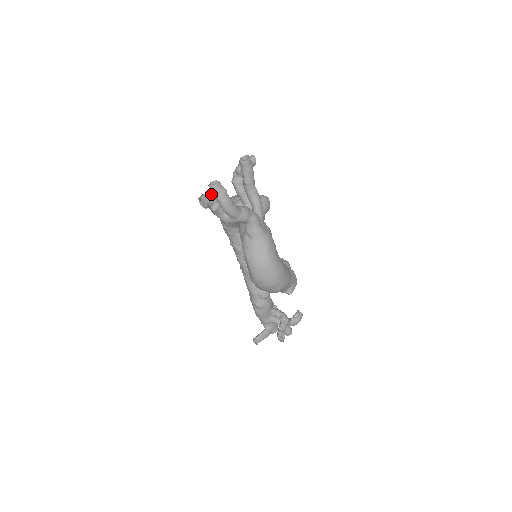
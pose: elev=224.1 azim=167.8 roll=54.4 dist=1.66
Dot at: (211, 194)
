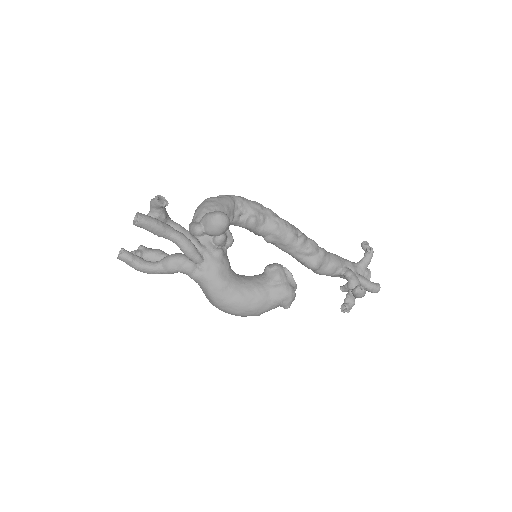
Dot at: (133, 253)
